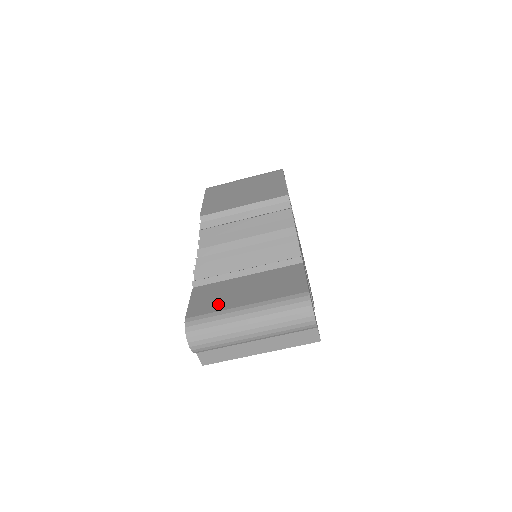
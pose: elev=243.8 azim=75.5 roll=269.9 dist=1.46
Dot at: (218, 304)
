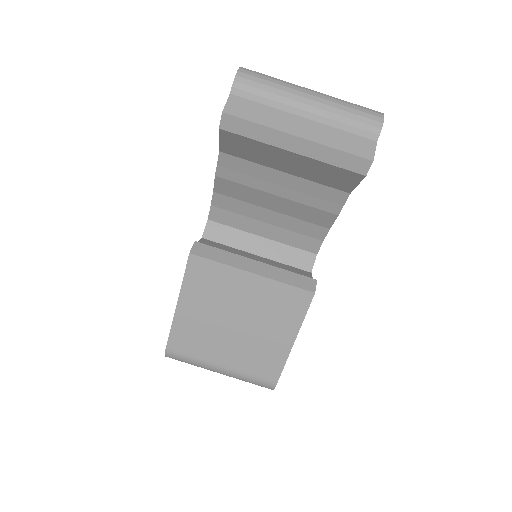
Dot at: occluded
